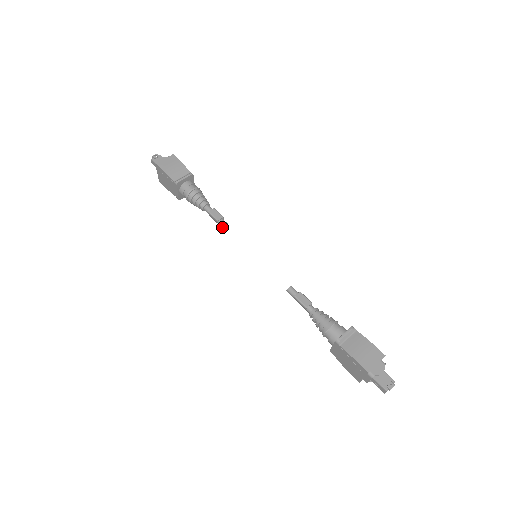
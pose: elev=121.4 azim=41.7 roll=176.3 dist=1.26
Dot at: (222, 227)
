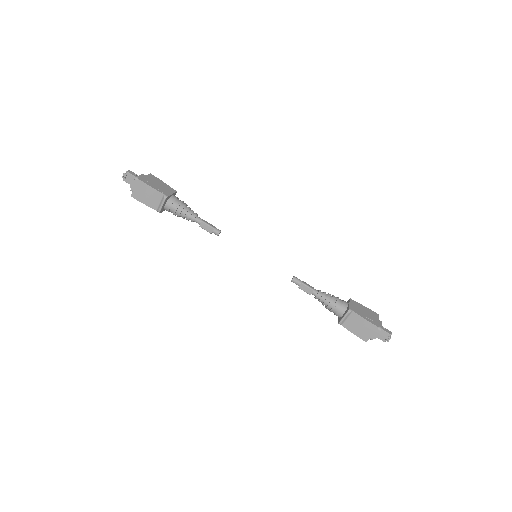
Dot at: (217, 235)
